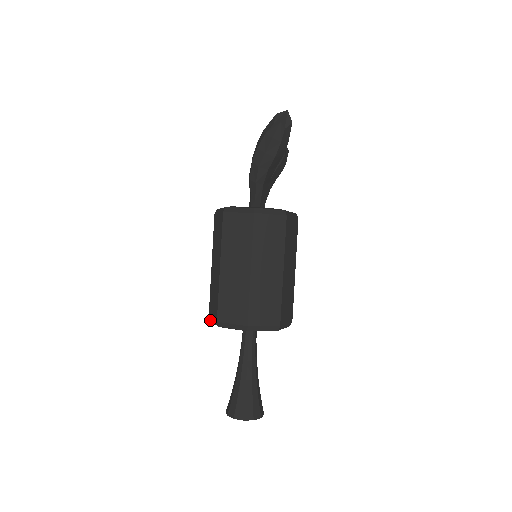
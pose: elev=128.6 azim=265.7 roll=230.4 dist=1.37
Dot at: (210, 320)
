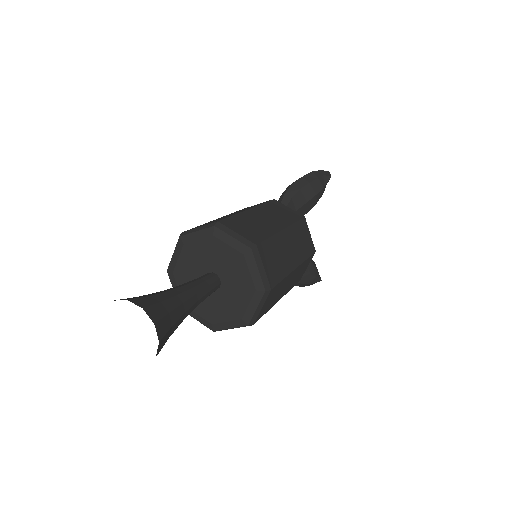
Dot at: (167, 270)
